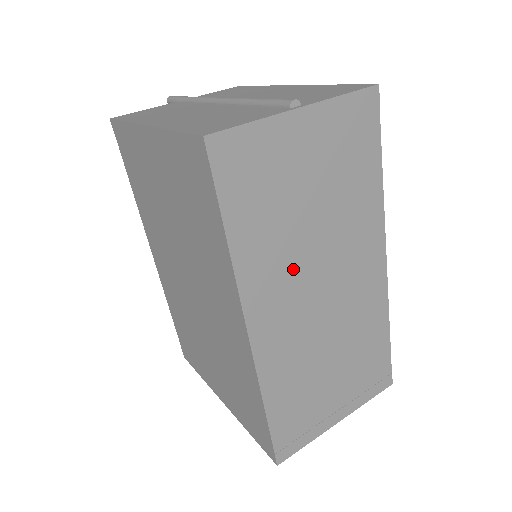
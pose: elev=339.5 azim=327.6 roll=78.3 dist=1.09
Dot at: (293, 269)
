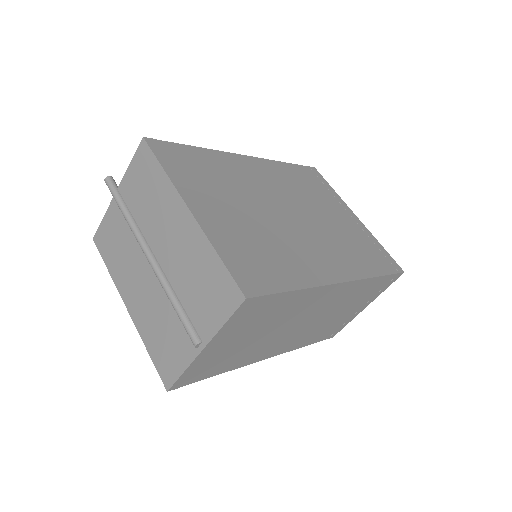
Dot at: (271, 341)
